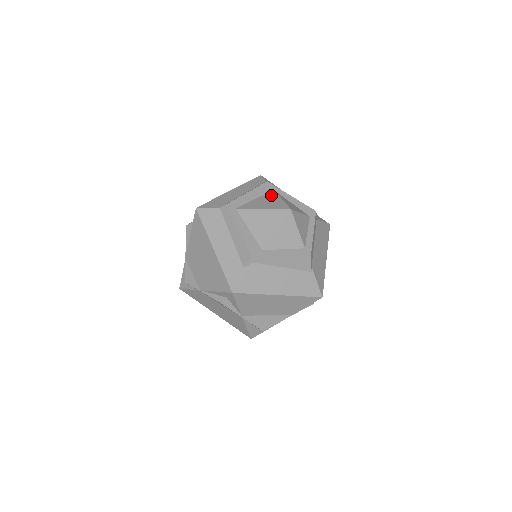
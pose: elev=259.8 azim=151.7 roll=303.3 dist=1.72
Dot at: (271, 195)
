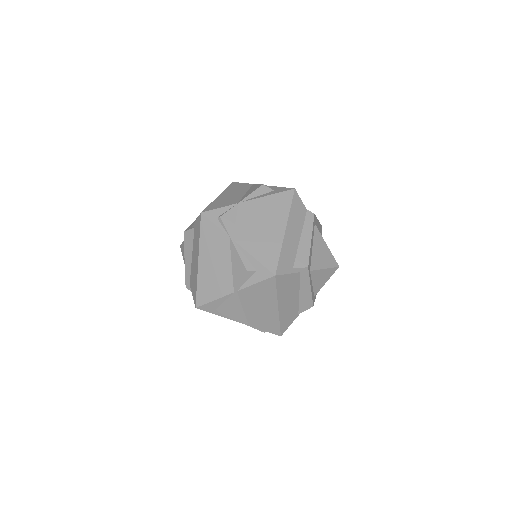
Dot at: occluded
